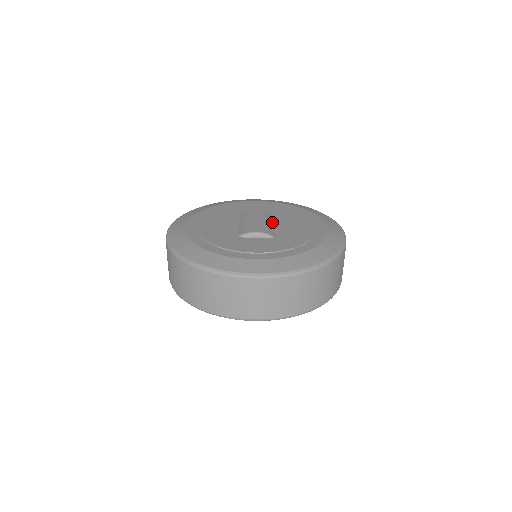
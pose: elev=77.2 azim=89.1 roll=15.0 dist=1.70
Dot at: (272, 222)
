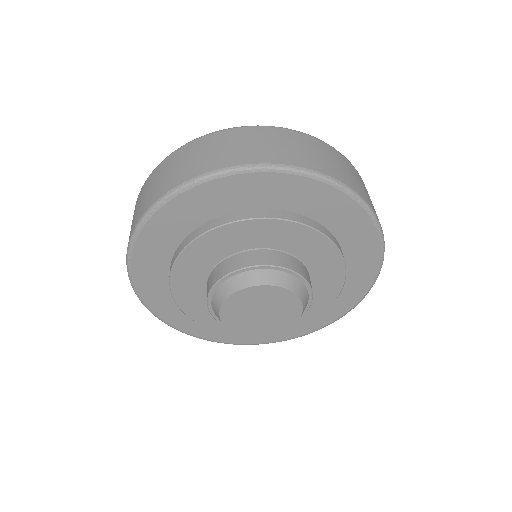
Dot at: occluded
